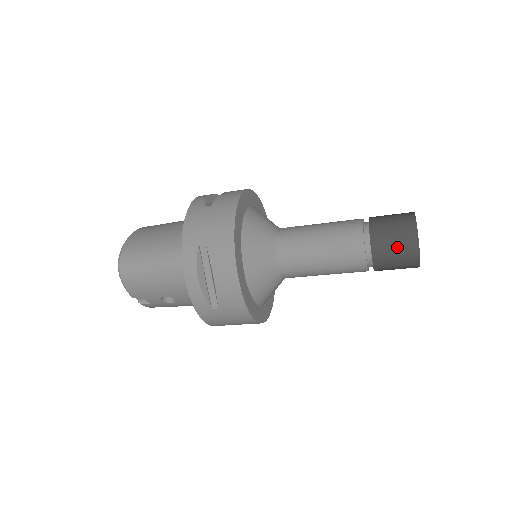
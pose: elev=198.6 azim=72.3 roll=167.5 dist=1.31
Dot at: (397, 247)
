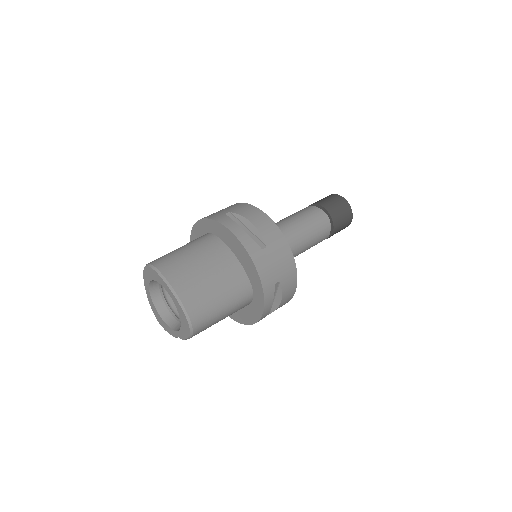
Dot at: (343, 226)
